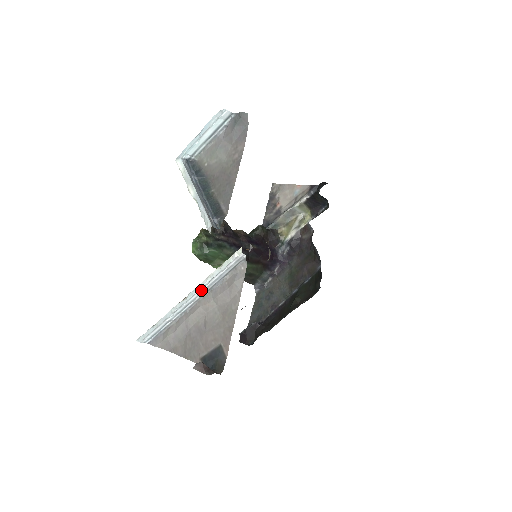
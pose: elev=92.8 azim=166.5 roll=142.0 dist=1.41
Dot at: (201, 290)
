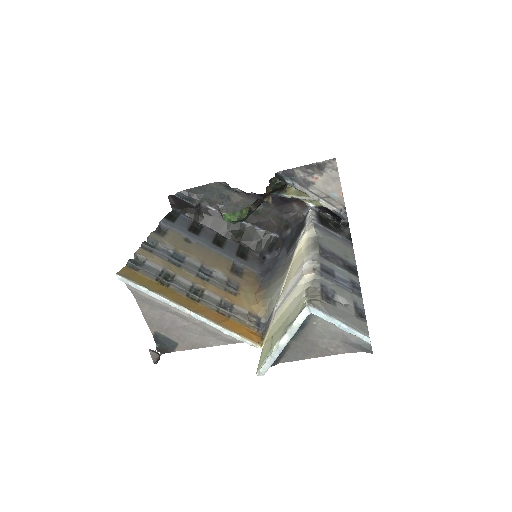
Dot at: (205, 321)
